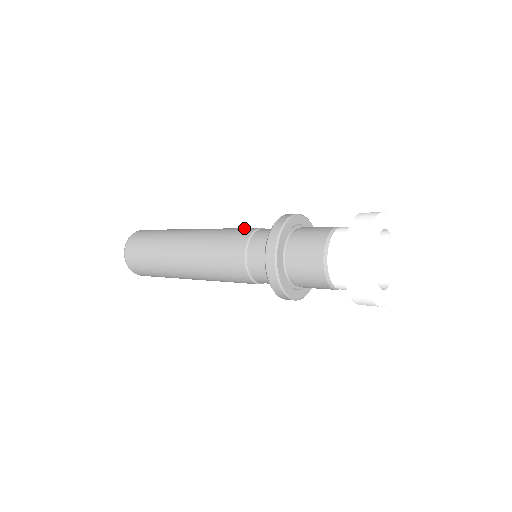
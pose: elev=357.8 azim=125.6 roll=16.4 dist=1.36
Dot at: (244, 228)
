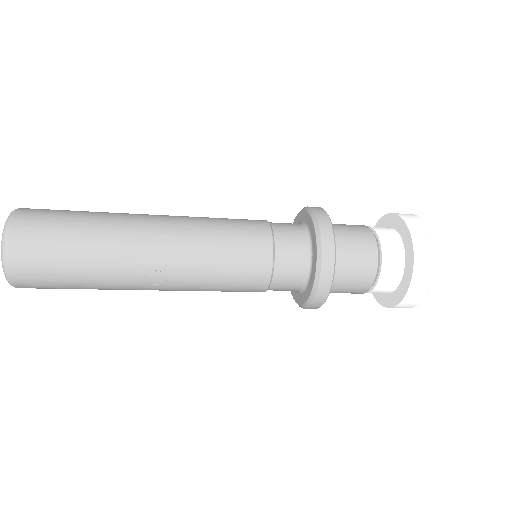
Dot at: occluded
